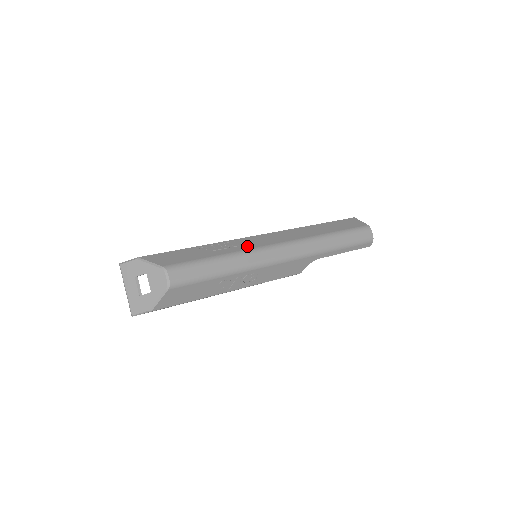
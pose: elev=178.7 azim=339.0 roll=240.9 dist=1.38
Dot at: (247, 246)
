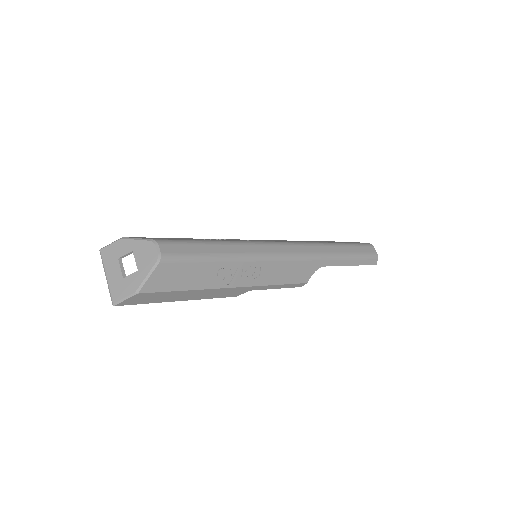
Dot at: occluded
